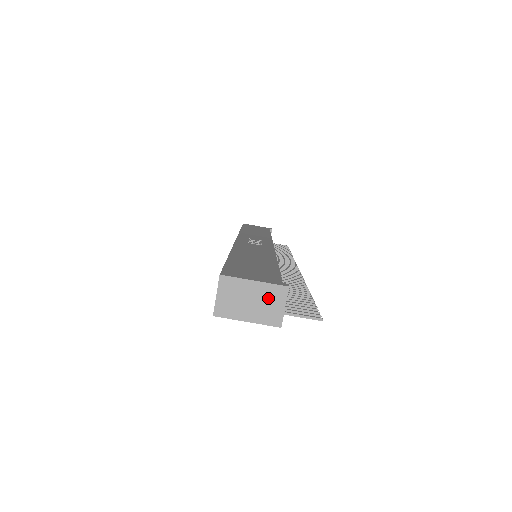
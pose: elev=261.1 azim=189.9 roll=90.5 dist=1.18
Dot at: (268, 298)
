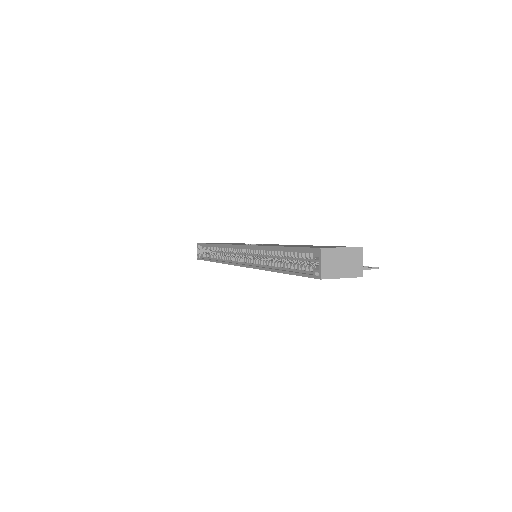
Dot at: (352, 258)
